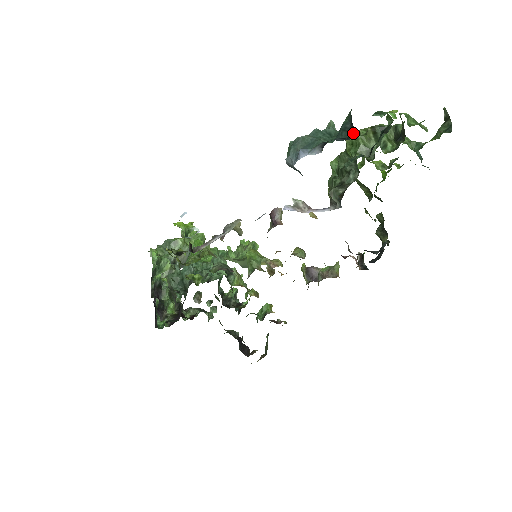
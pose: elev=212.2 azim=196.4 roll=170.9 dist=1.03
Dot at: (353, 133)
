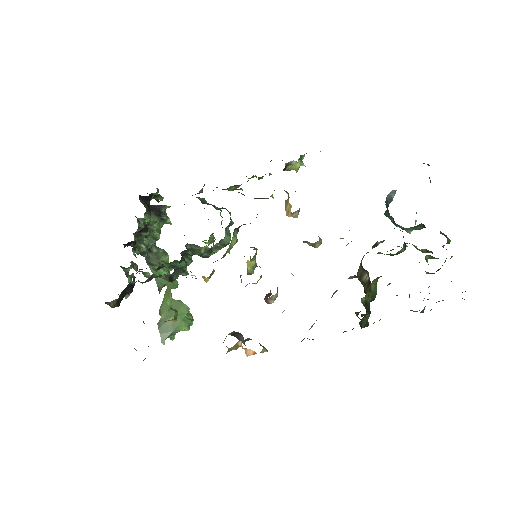
Dot at: occluded
